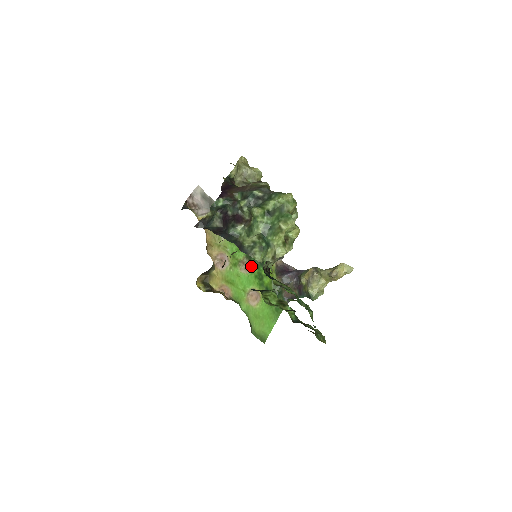
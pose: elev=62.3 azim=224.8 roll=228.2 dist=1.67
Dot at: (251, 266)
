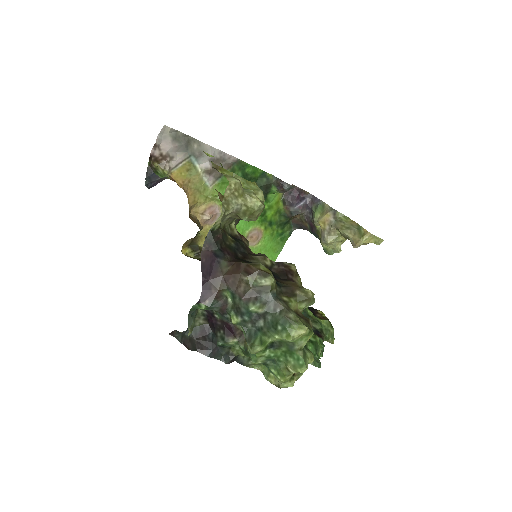
Dot at: occluded
